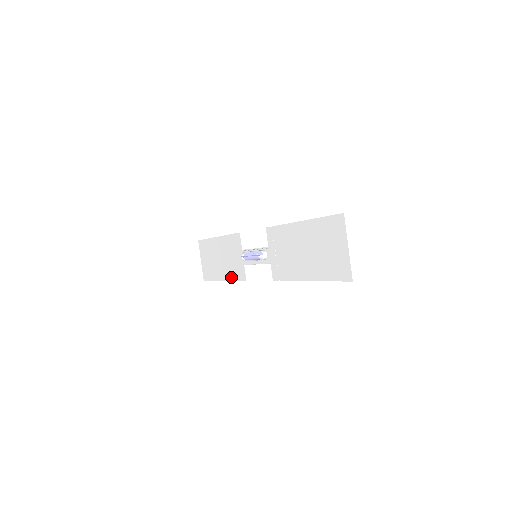
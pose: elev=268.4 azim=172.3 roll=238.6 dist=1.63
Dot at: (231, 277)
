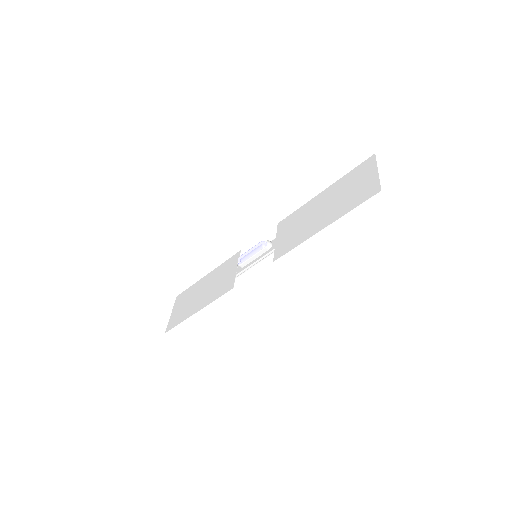
Dot at: (211, 299)
